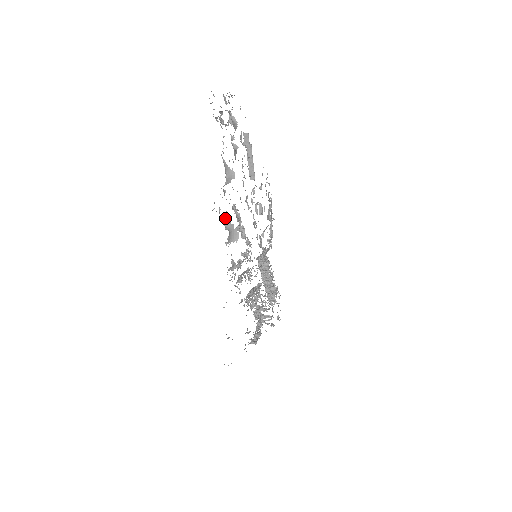
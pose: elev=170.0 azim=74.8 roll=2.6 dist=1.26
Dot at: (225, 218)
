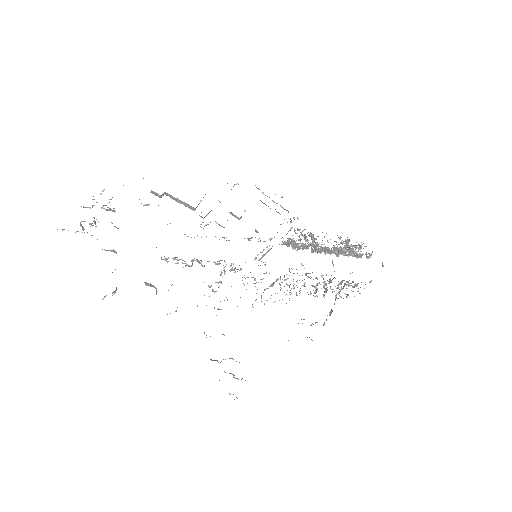
Dot at: occluded
